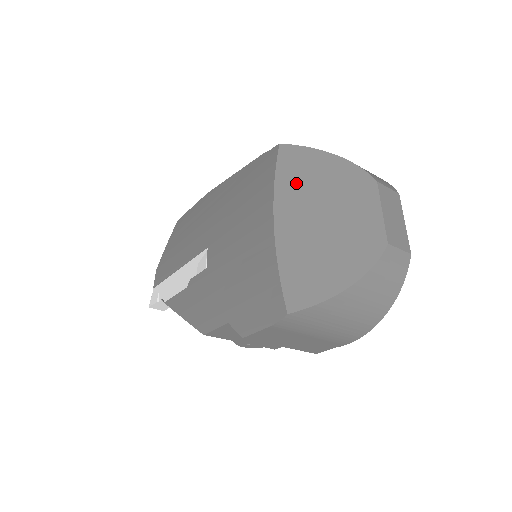
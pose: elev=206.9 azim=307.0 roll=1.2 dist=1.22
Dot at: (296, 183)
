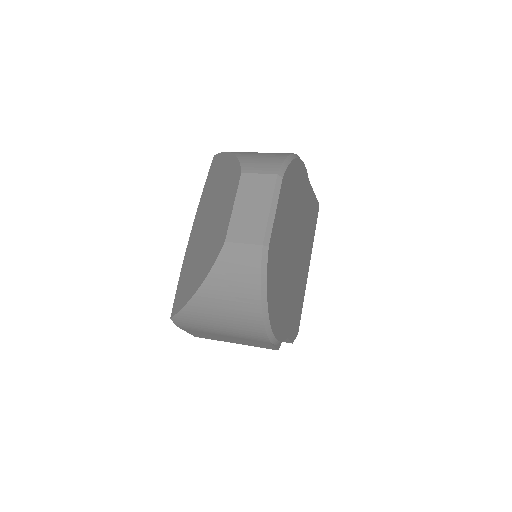
Dot at: (208, 193)
